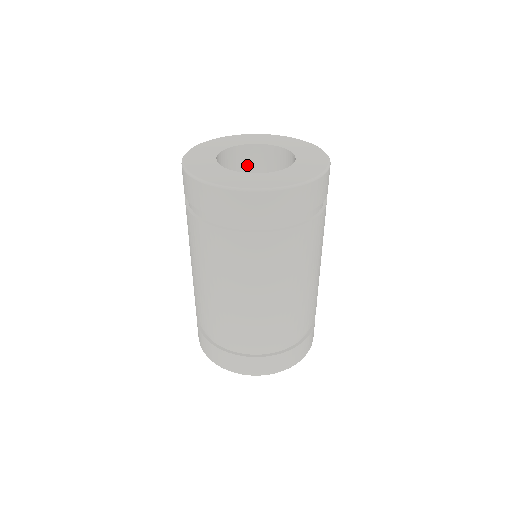
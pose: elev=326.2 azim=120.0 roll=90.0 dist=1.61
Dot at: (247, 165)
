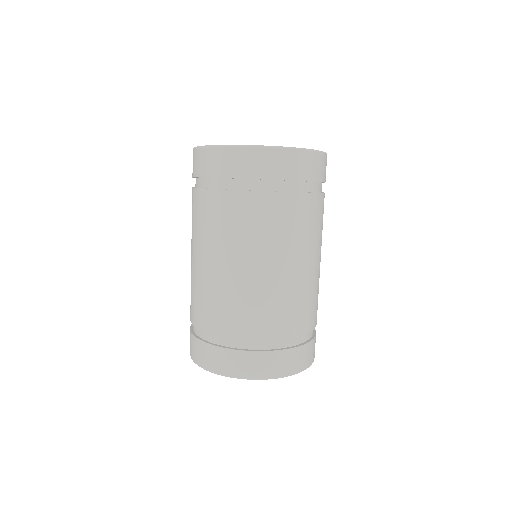
Dot at: occluded
